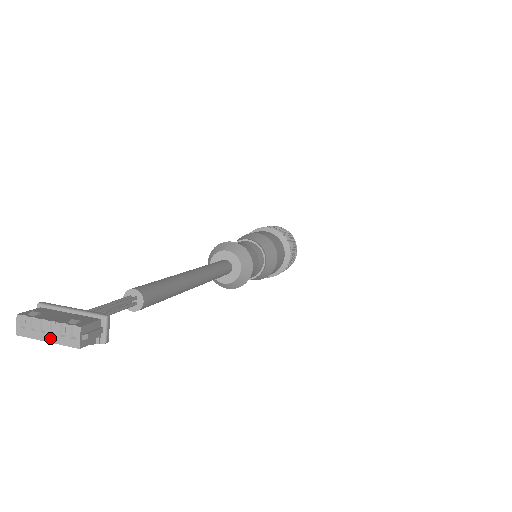
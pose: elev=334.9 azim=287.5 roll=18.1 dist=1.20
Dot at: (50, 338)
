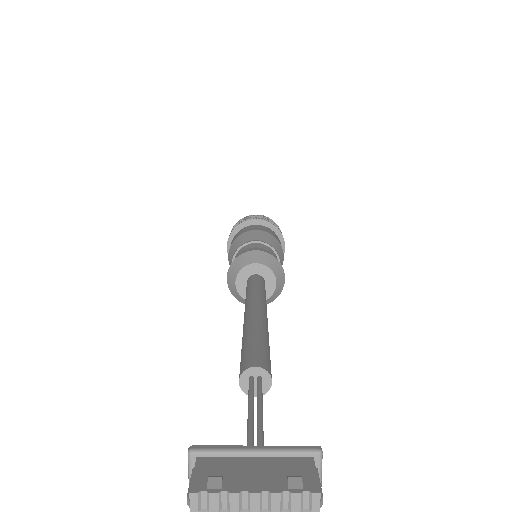
Dot at: out of frame
